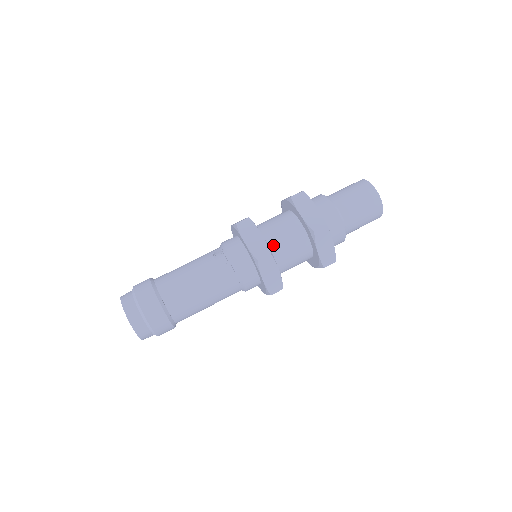
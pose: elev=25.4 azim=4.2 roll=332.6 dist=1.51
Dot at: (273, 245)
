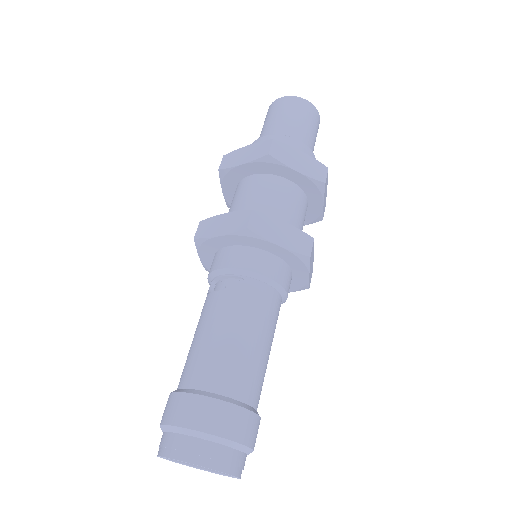
Dot at: occluded
